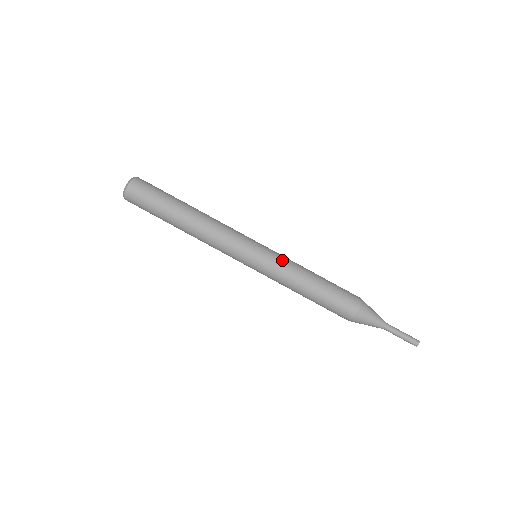
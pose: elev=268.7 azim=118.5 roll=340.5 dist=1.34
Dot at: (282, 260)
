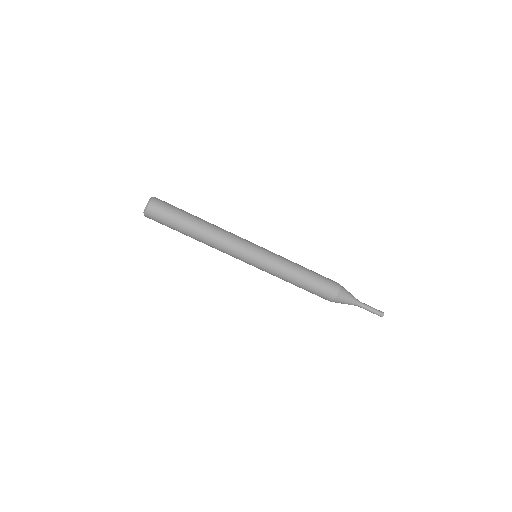
Dot at: (272, 270)
